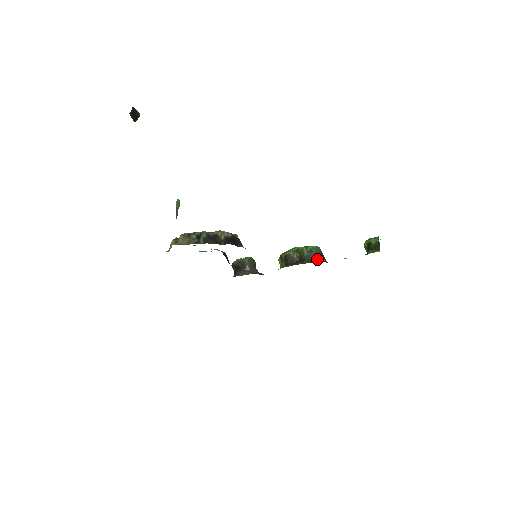
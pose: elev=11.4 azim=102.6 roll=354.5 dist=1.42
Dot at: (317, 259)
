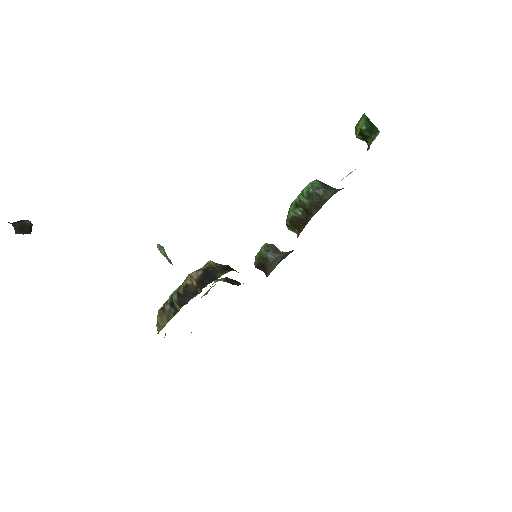
Dot at: (323, 198)
